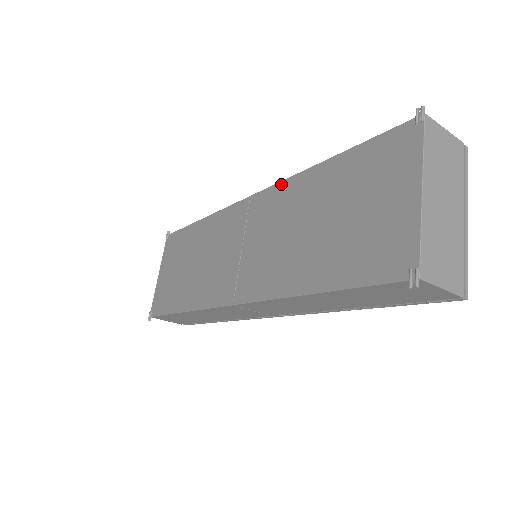
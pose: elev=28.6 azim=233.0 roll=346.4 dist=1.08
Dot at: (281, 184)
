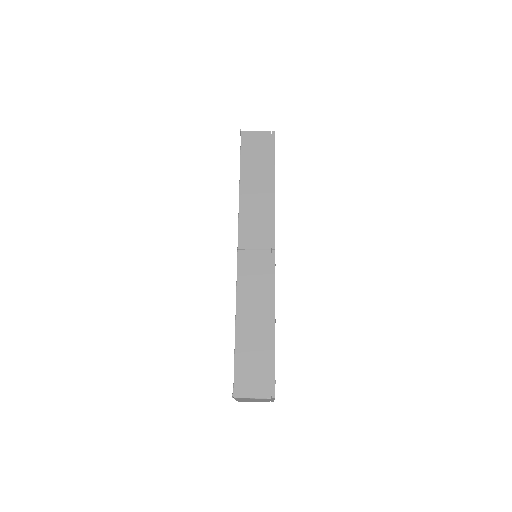
Dot at: (236, 285)
